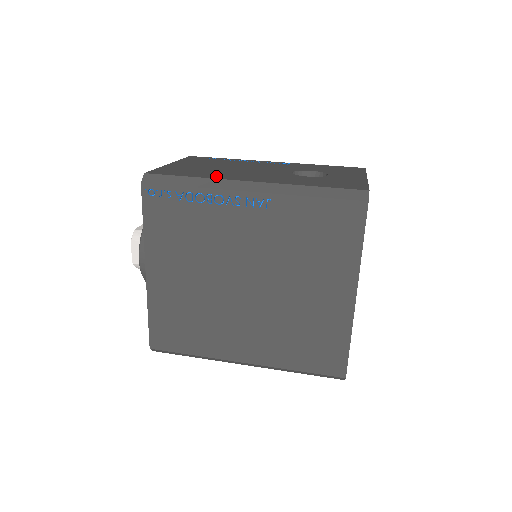
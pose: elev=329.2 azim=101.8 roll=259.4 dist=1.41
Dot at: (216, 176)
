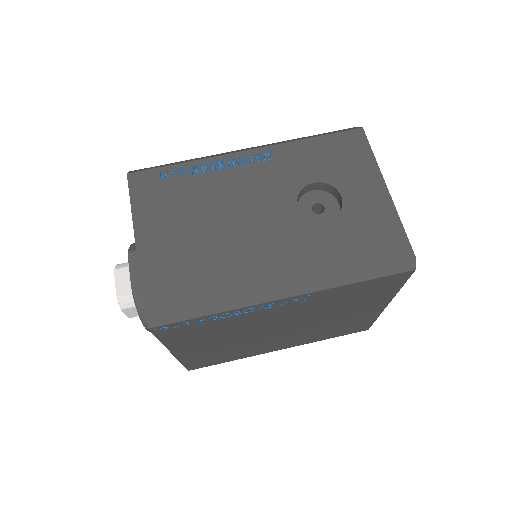
Dot at: (232, 283)
